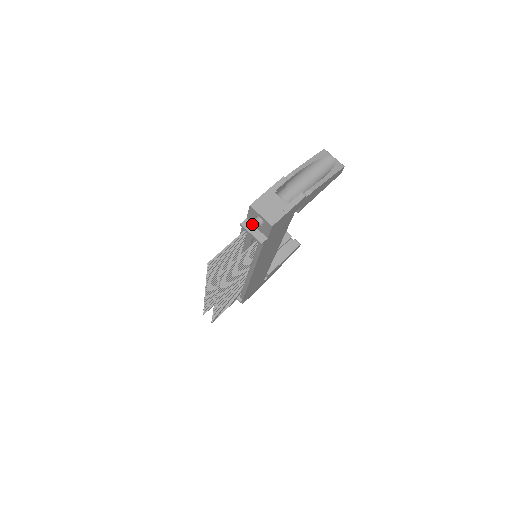
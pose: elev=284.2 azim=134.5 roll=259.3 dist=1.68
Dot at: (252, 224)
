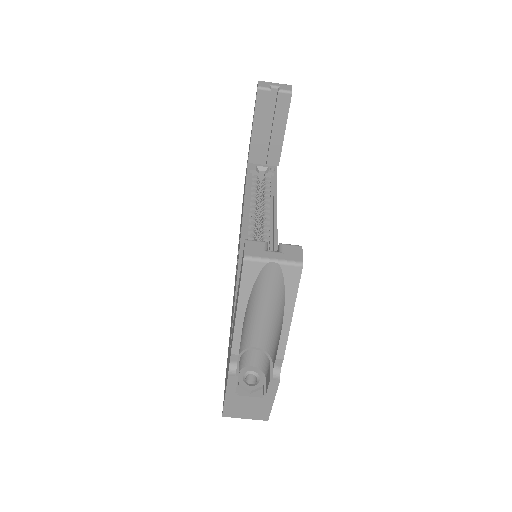
Dot at: occluded
